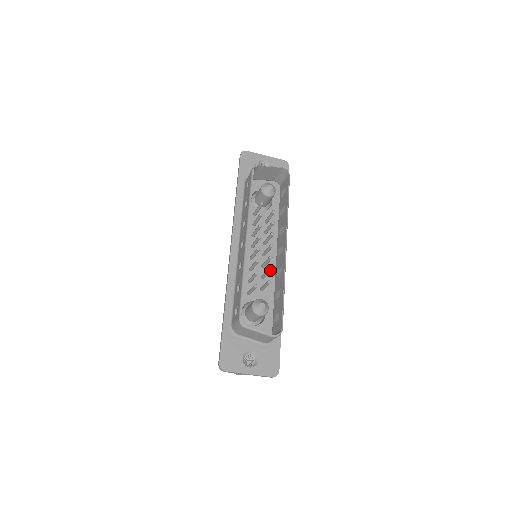
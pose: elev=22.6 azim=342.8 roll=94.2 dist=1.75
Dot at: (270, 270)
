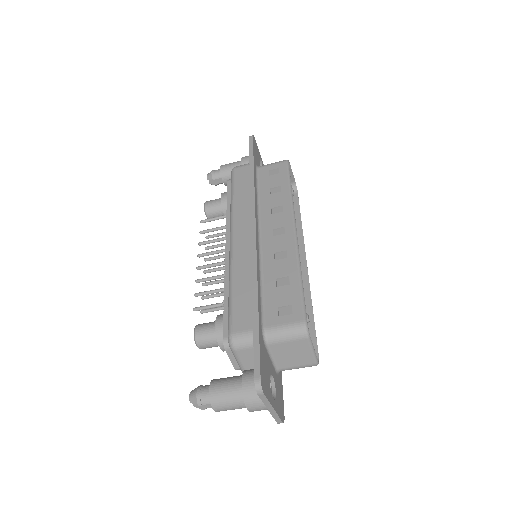
Dot at: occluded
